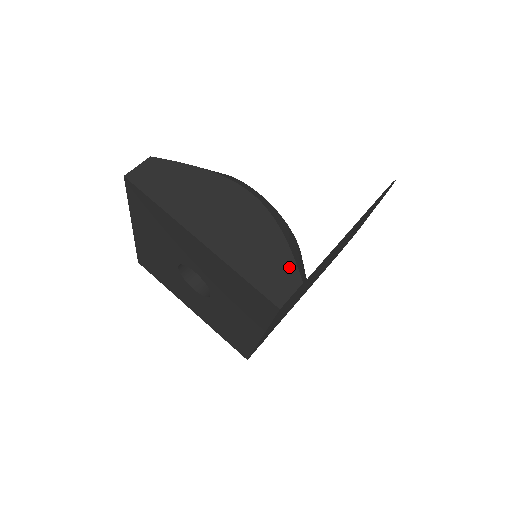
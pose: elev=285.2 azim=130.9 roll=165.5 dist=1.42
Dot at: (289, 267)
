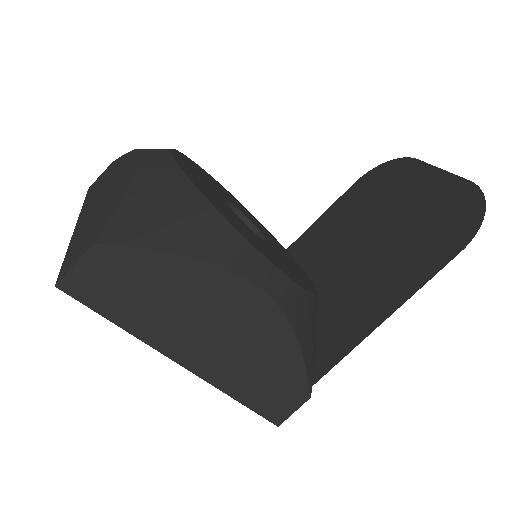
Dot at: (298, 383)
